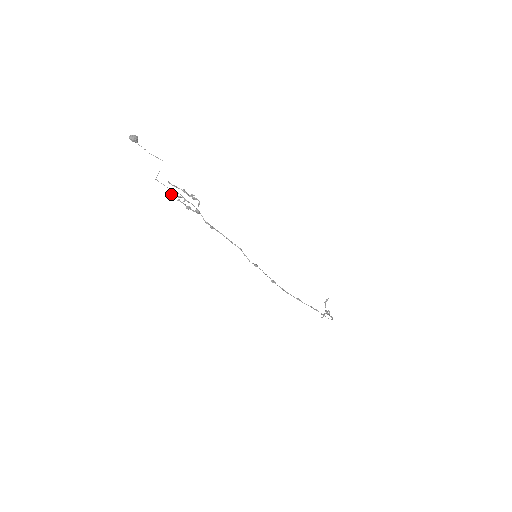
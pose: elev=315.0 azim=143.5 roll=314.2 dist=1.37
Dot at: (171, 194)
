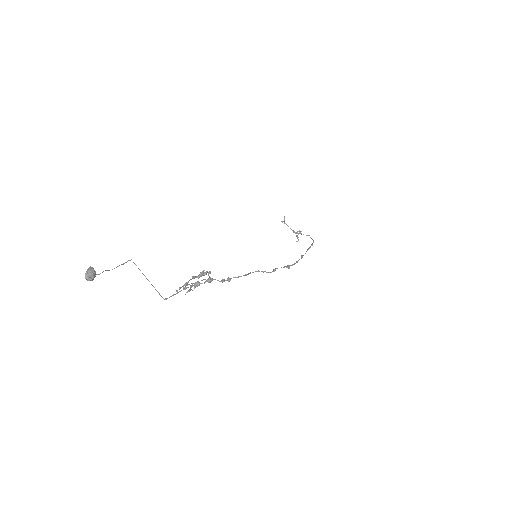
Dot at: occluded
